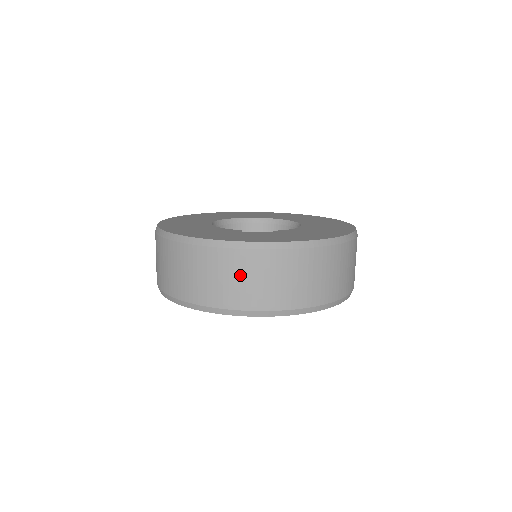
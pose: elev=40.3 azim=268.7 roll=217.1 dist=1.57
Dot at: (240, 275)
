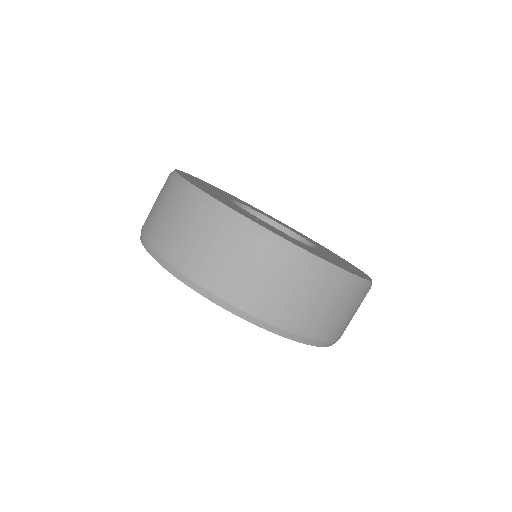
Dot at: (300, 292)
